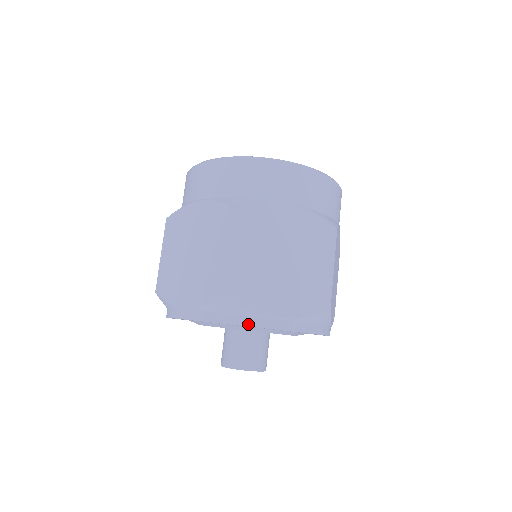
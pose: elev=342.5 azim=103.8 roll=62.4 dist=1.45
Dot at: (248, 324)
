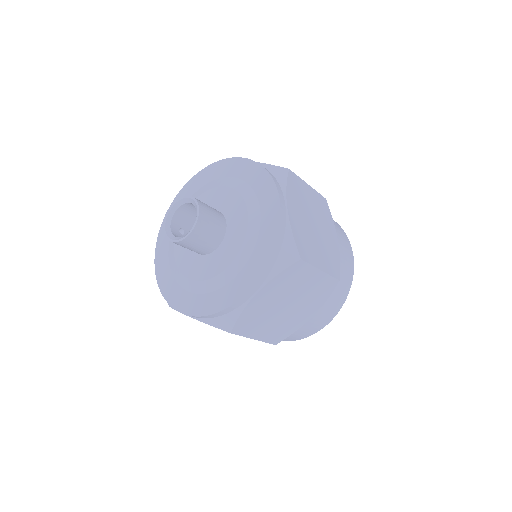
Dot at: (223, 160)
